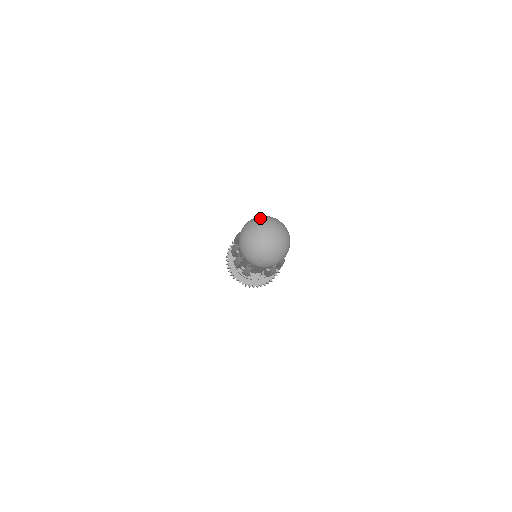
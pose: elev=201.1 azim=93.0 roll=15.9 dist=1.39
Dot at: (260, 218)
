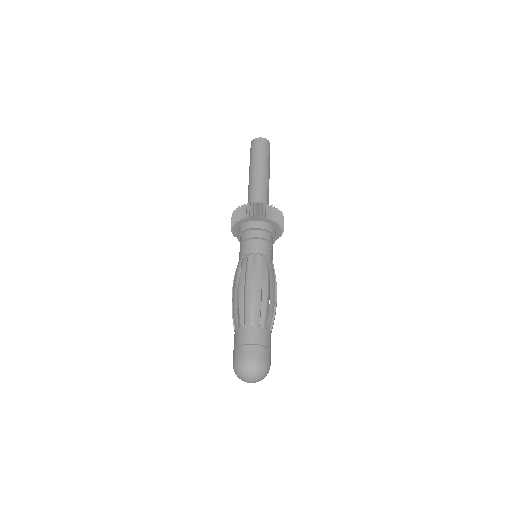
Dot at: (246, 370)
